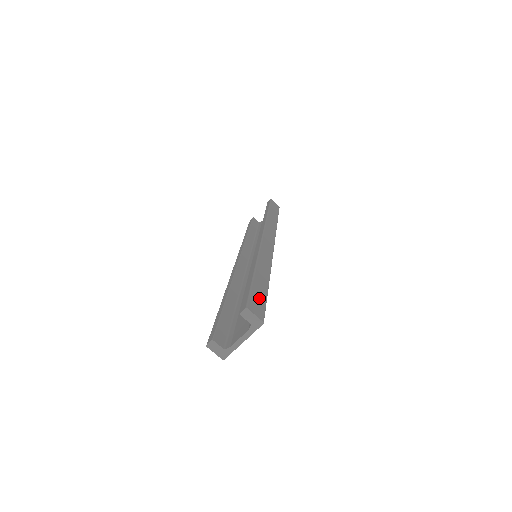
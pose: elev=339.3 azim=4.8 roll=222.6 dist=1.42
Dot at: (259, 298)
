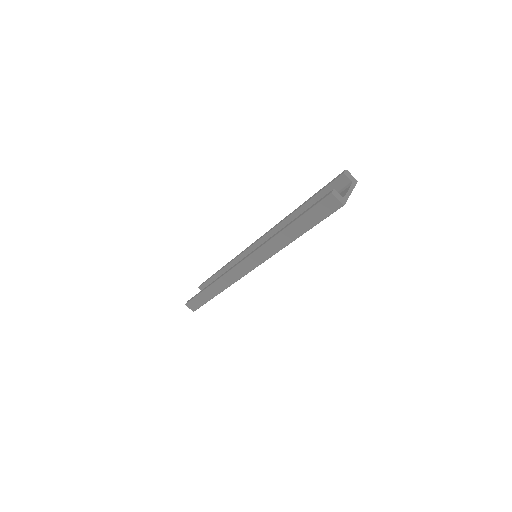
Dot at: occluded
